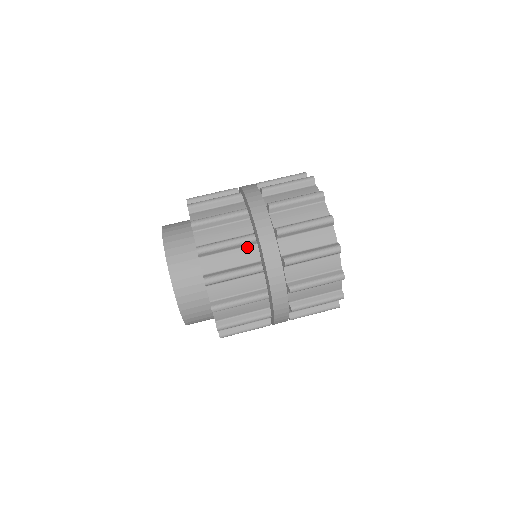
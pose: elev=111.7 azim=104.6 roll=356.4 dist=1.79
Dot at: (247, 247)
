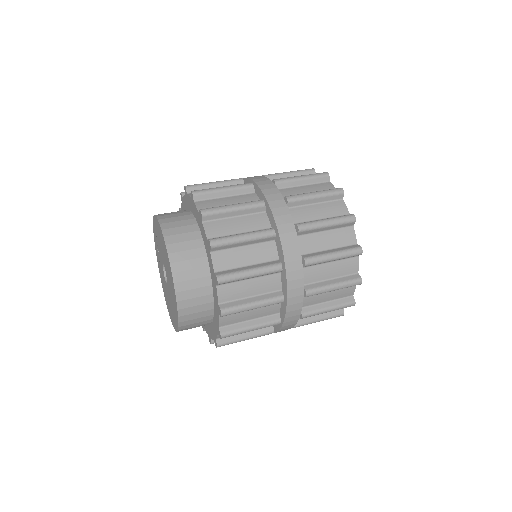
Dot at: (255, 214)
